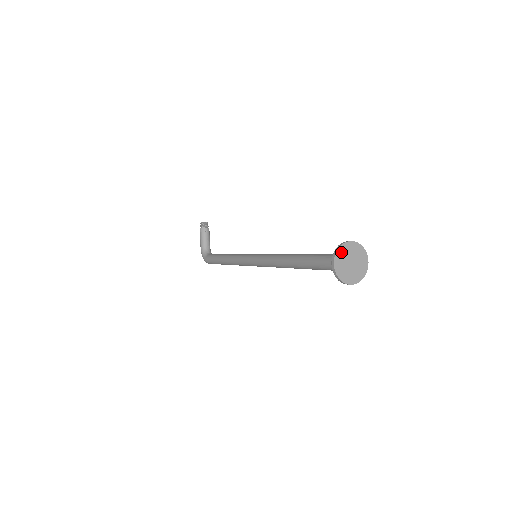
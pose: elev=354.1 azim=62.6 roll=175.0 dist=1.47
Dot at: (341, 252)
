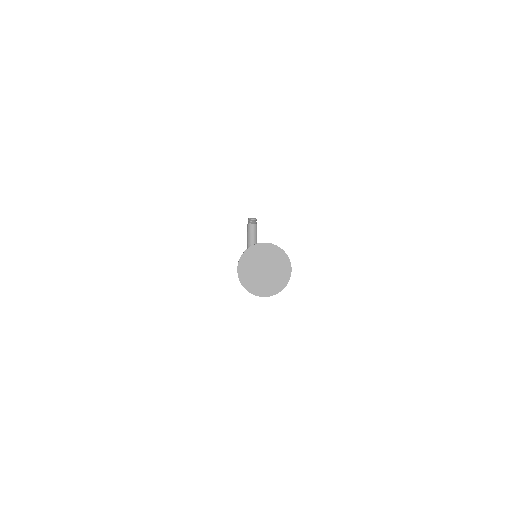
Dot at: (249, 256)
